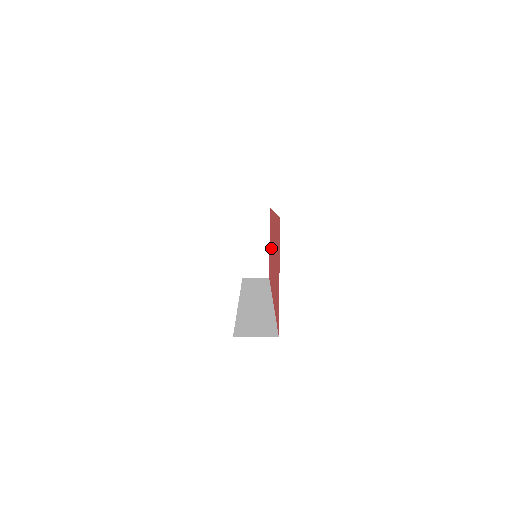
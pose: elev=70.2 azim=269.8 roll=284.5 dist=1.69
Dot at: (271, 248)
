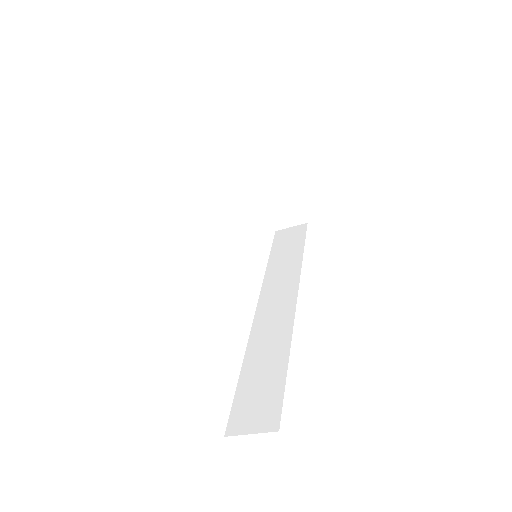
Dot at: occluded
